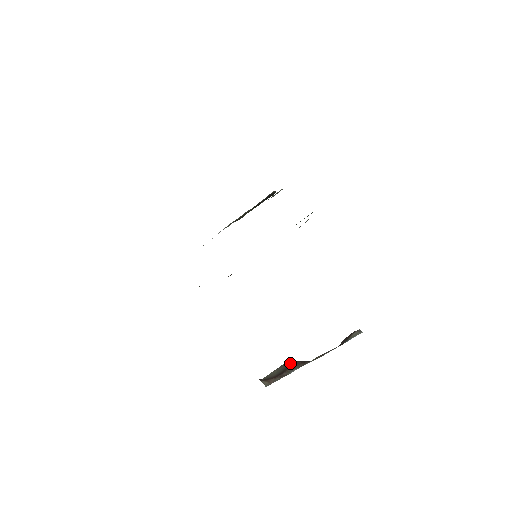
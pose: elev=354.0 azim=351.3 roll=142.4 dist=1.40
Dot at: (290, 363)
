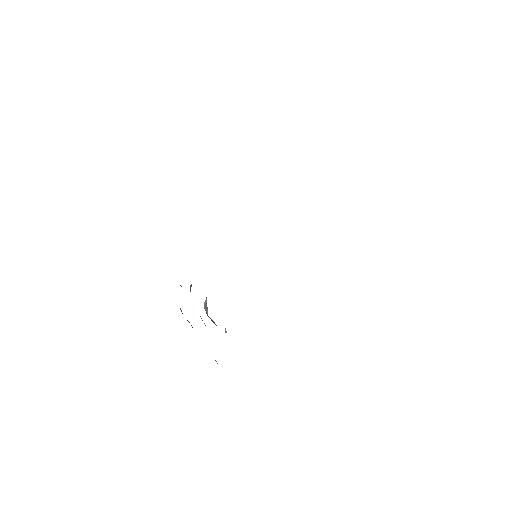
Dot at: occluded
